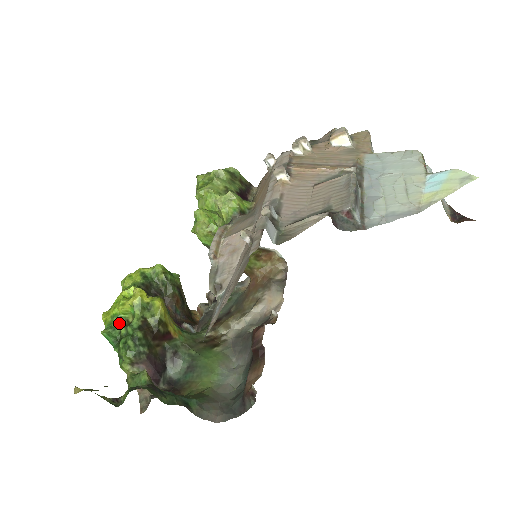
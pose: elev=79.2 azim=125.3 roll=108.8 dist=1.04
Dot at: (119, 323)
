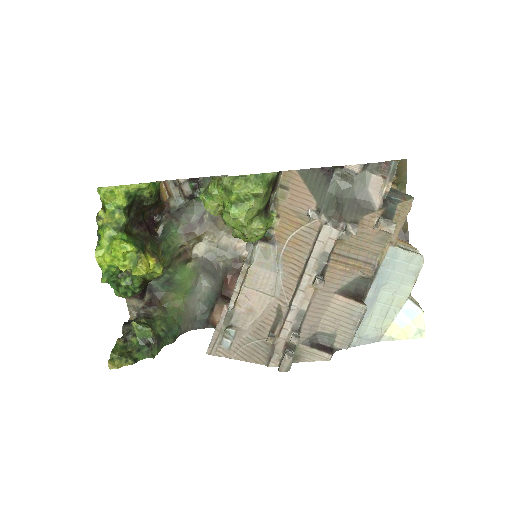
Dot at: (116, 271)
